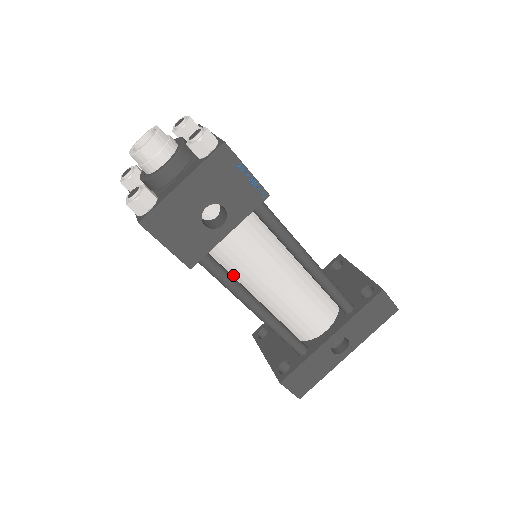
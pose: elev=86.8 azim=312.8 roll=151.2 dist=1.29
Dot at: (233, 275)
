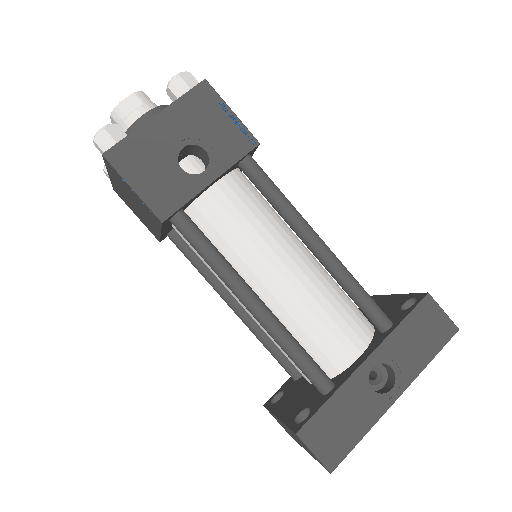
Dot at: occluded
